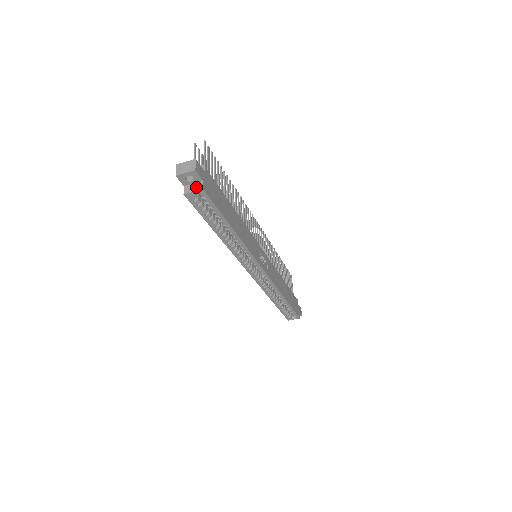
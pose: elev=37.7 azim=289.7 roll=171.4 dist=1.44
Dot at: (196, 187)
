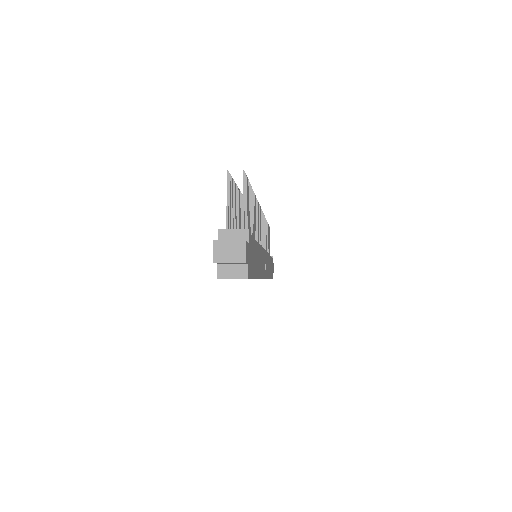
Dot at: (237, 272)
